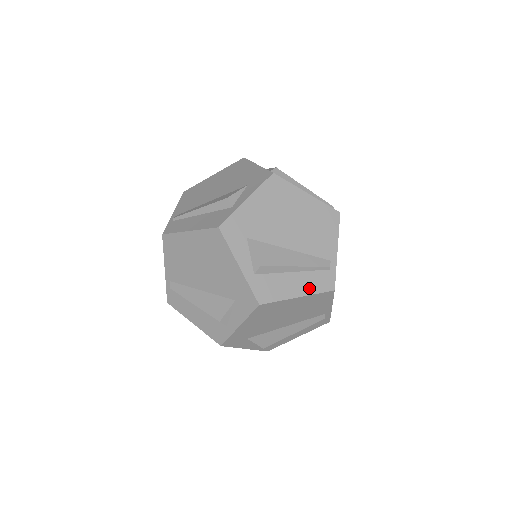
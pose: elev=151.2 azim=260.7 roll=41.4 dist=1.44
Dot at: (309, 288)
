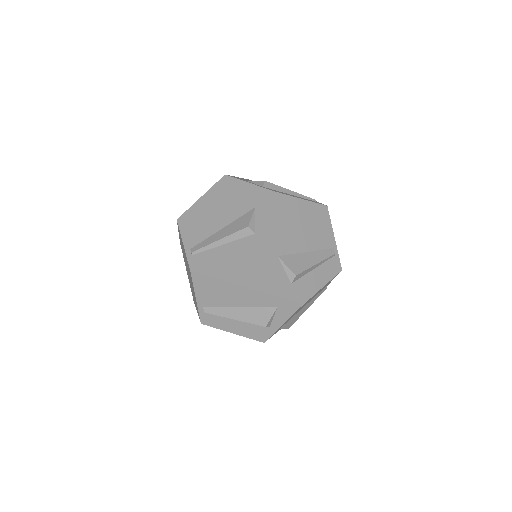
Dot at: (327, 276)
